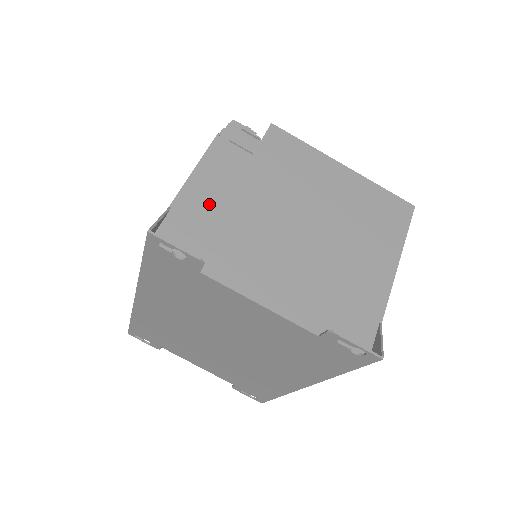
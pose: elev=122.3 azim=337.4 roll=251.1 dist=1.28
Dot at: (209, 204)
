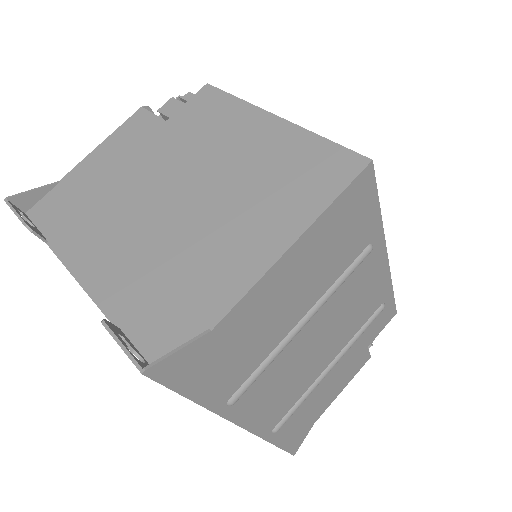
Dot at: (93, 176)
